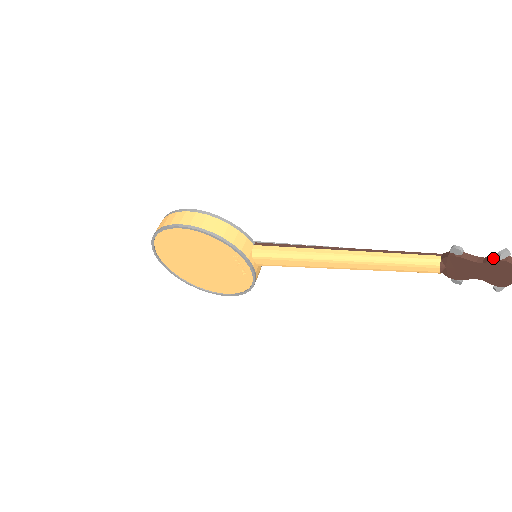
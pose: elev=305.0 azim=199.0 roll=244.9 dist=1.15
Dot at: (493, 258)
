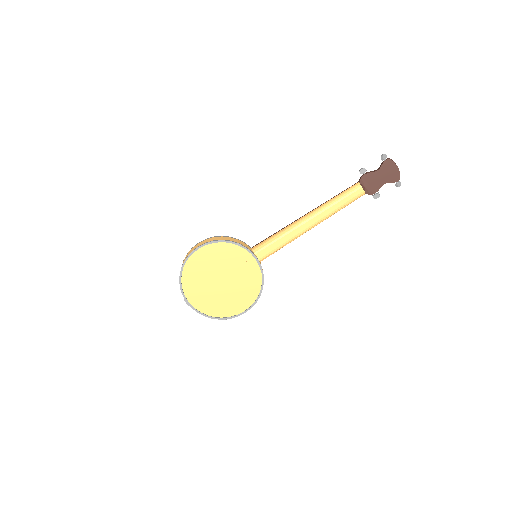
Dot at: (381, 164)
